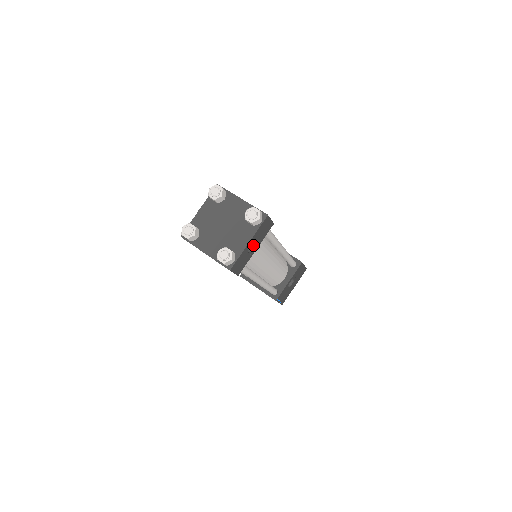
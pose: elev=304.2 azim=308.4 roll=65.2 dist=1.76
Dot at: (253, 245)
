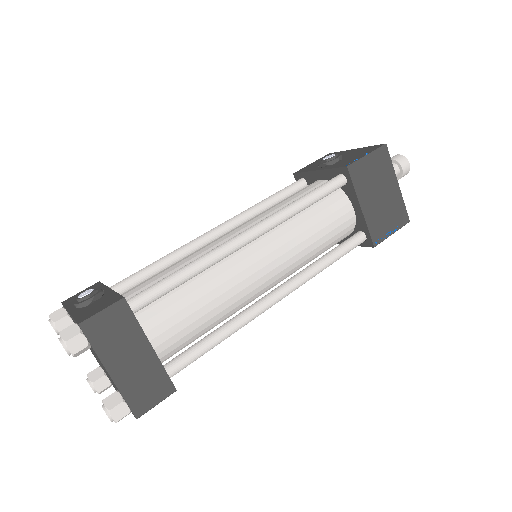
Dot at: occluded
